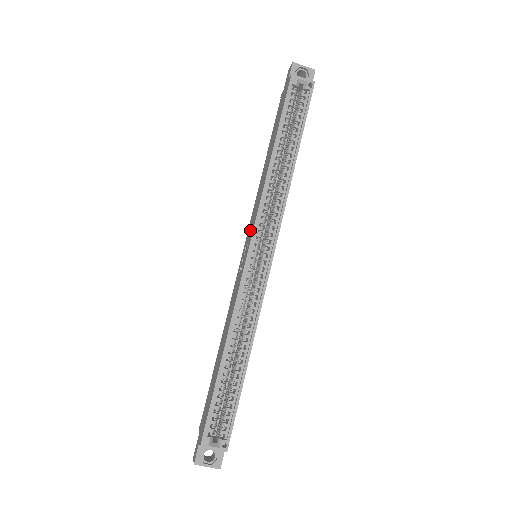
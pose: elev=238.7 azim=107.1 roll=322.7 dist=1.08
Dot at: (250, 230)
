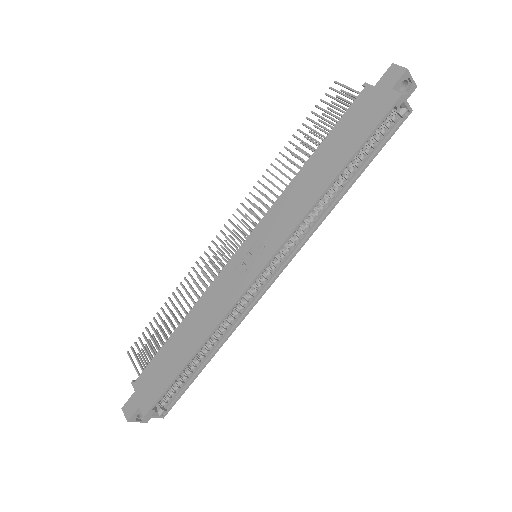
Dot at: (267, 237)
